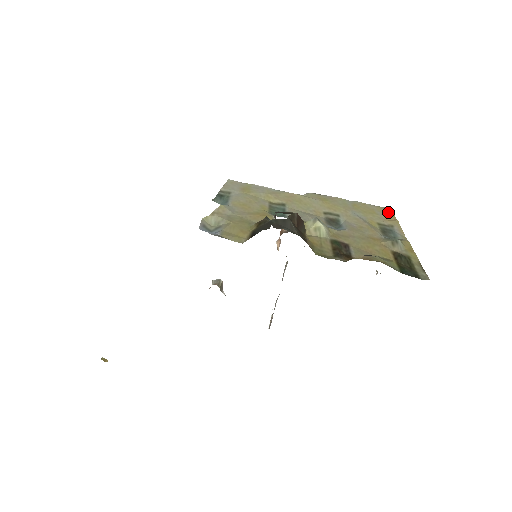
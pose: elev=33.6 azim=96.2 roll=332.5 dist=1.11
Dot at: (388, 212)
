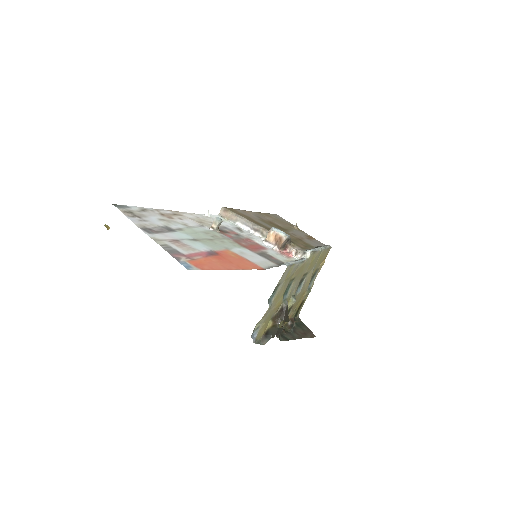
Dot at: occluded
